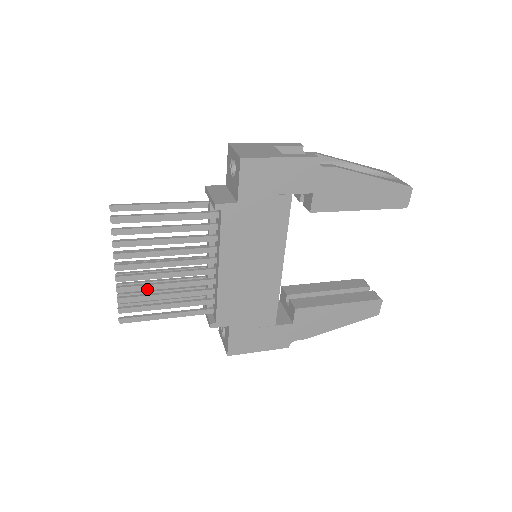
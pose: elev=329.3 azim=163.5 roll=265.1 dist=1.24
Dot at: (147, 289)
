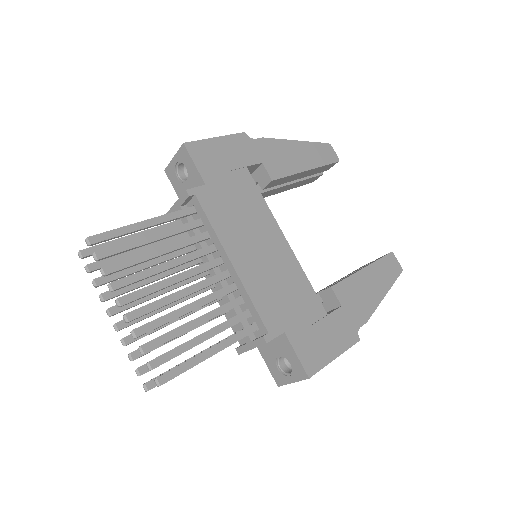
Dot at: (168, 320)
